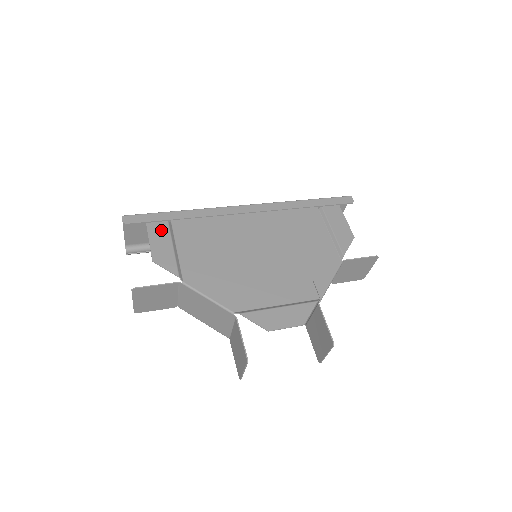
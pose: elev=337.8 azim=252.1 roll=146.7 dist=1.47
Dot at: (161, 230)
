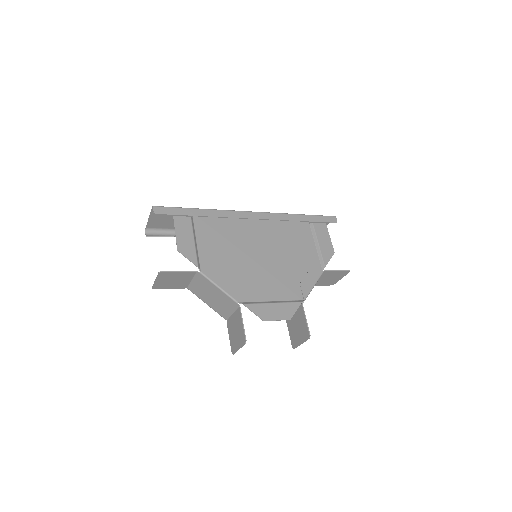
Dot at: (185, 224)
